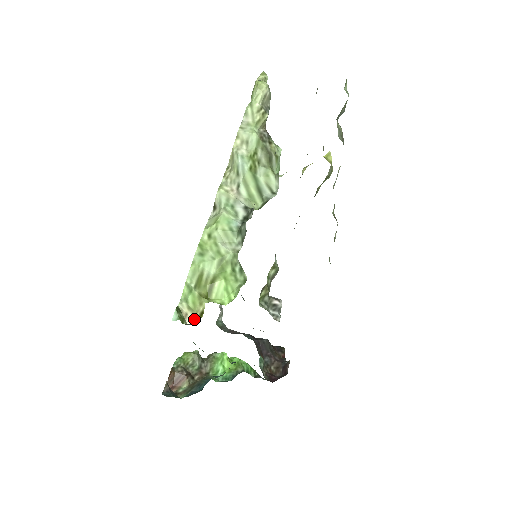
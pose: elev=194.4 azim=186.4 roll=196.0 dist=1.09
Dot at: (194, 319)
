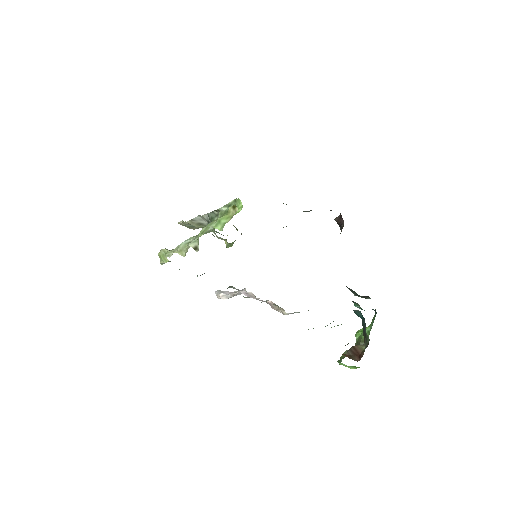
Dot at: occluded
